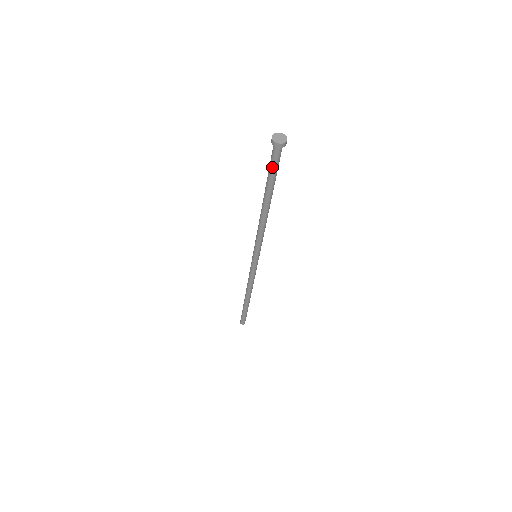
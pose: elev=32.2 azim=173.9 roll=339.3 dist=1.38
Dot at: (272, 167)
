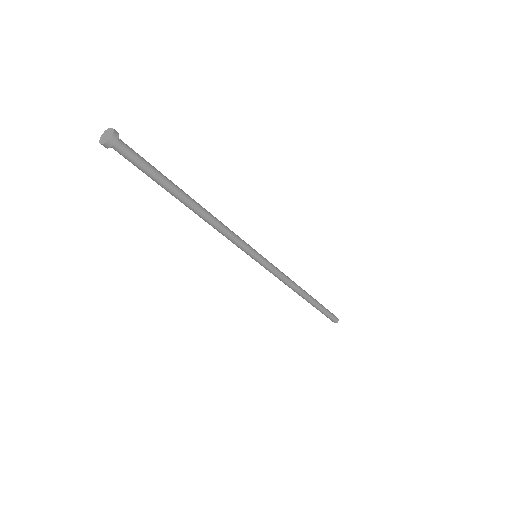
Dot at: (141, 167)
